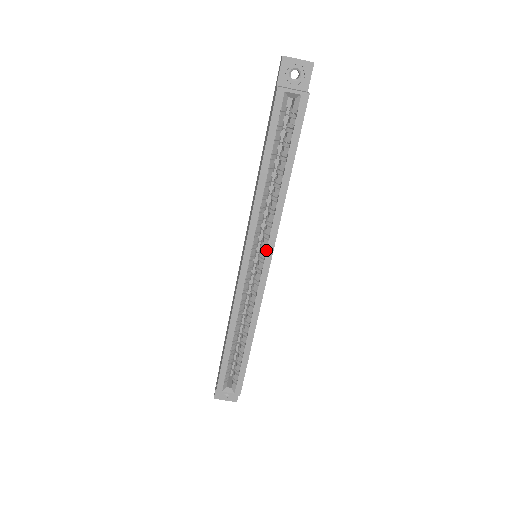
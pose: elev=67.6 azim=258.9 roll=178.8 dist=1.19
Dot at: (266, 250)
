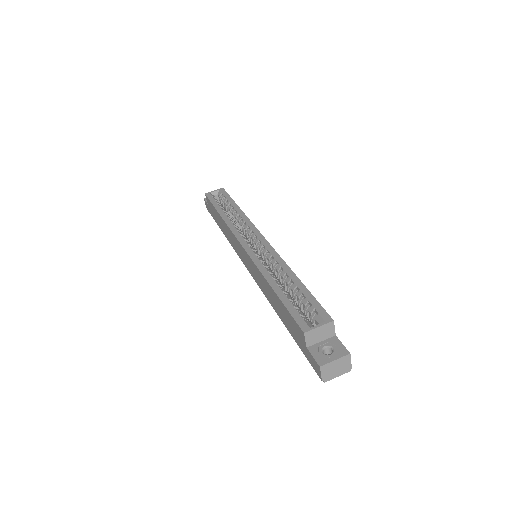
Dot at: (253, 233)
